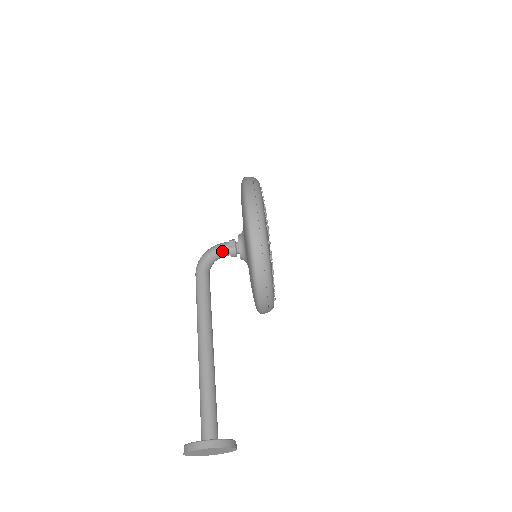
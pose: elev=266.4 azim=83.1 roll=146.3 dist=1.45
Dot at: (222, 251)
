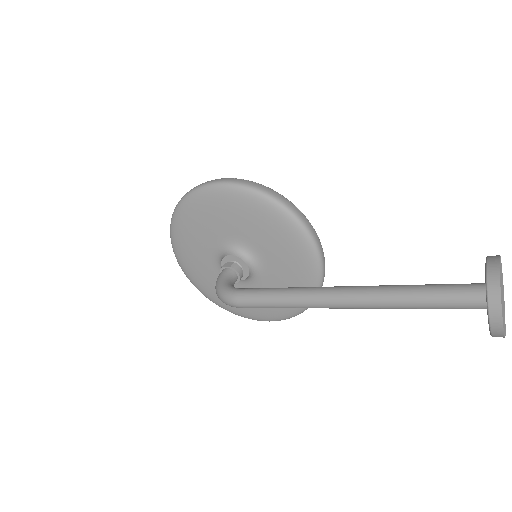
Dot at: (228, 275)
